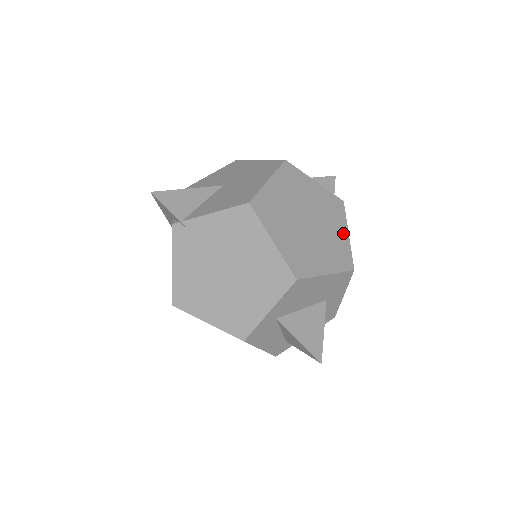
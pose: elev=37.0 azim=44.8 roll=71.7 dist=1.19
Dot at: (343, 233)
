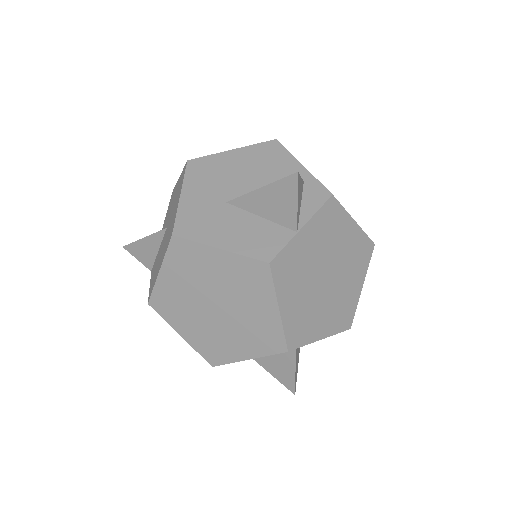
Dot at: (269, 310)
